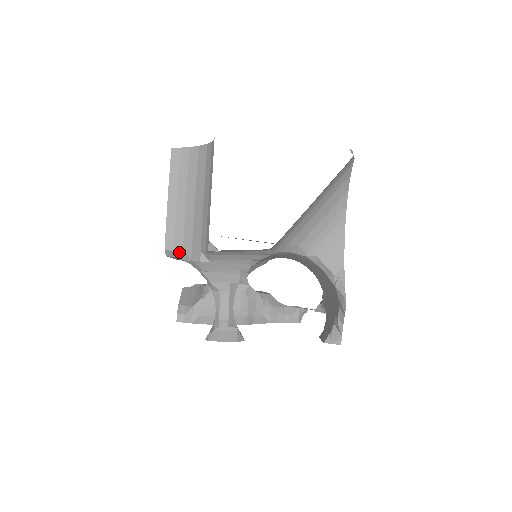
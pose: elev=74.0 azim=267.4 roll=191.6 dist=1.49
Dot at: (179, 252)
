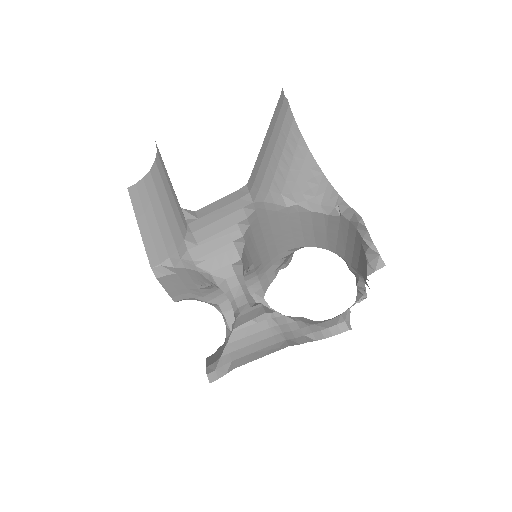
Dot at: (166, 262)
